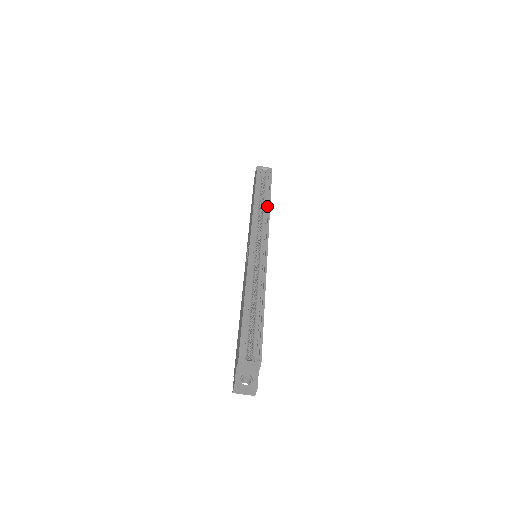
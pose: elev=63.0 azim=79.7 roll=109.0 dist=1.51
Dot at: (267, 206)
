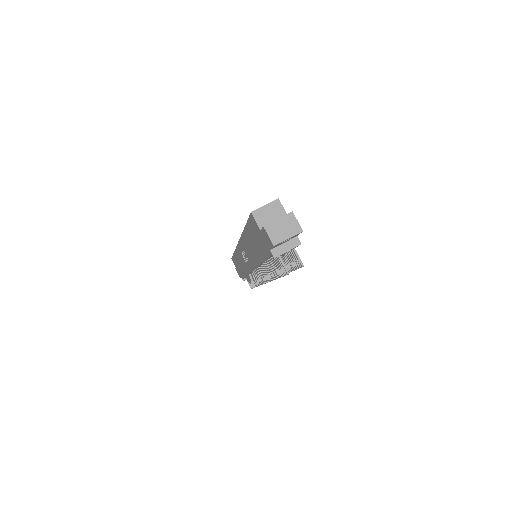
Dot at: occluded
